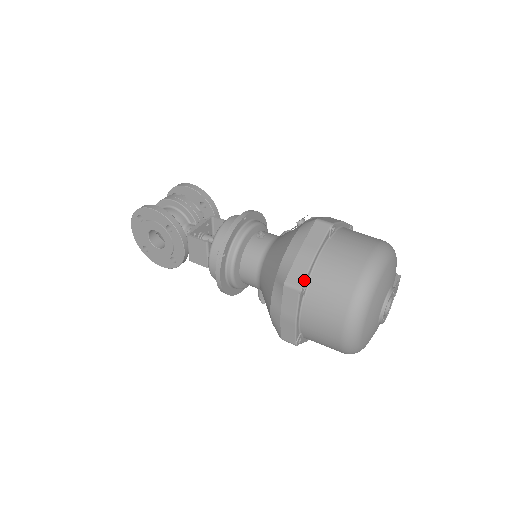
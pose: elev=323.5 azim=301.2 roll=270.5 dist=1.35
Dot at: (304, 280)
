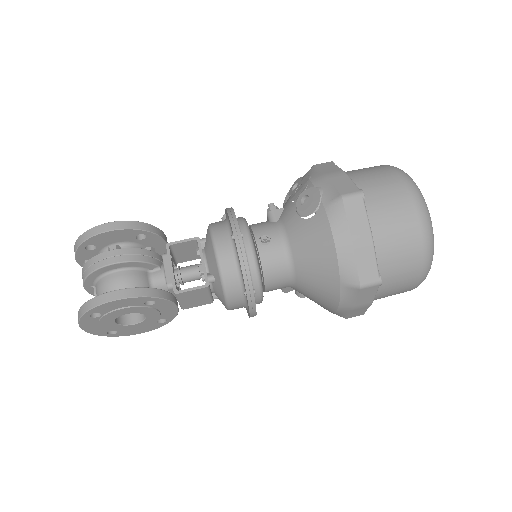
Dot at: (378, 271)
